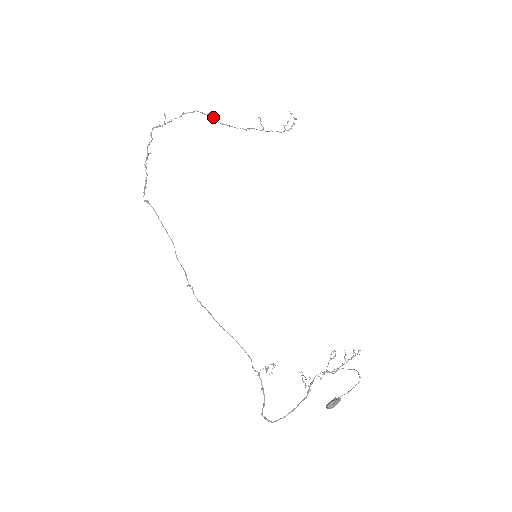
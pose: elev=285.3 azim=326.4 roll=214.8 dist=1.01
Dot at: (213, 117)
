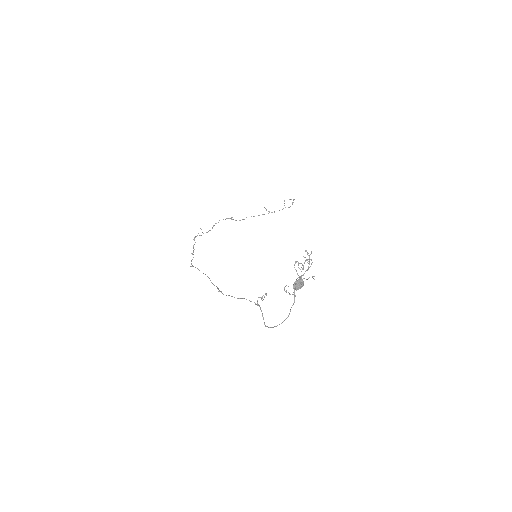
Dot at: (231, 218)
